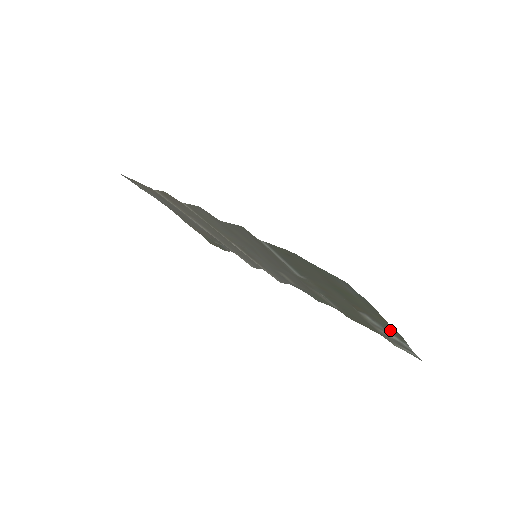
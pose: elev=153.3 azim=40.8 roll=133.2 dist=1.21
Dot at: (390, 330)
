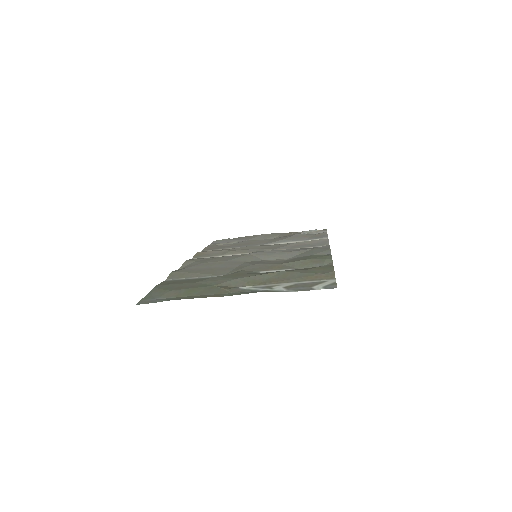
Dot at: (250, 292)
